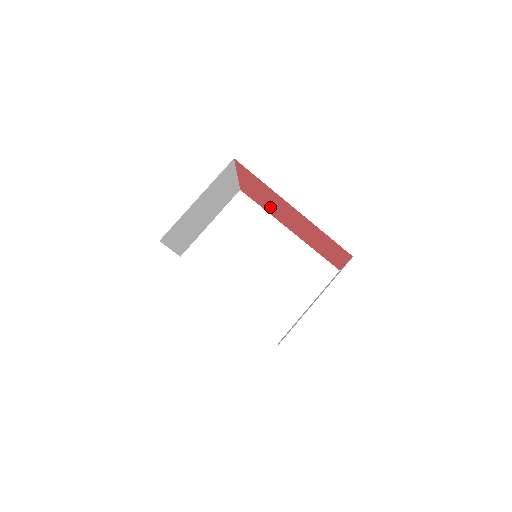
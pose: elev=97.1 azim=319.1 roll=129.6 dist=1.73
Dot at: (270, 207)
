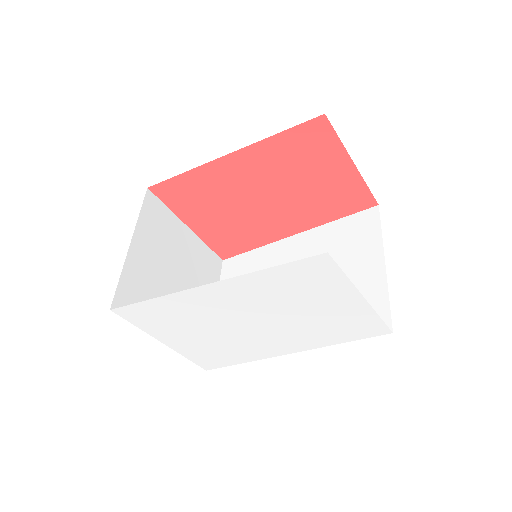
Dot at: (246, 224)
